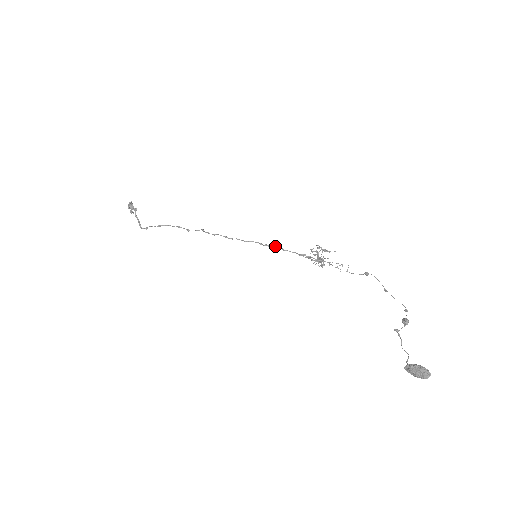
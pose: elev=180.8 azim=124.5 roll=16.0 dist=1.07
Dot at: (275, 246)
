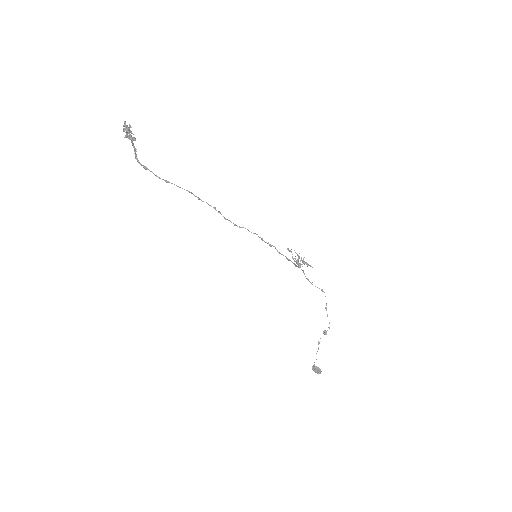
Dot at: (273, 246)
